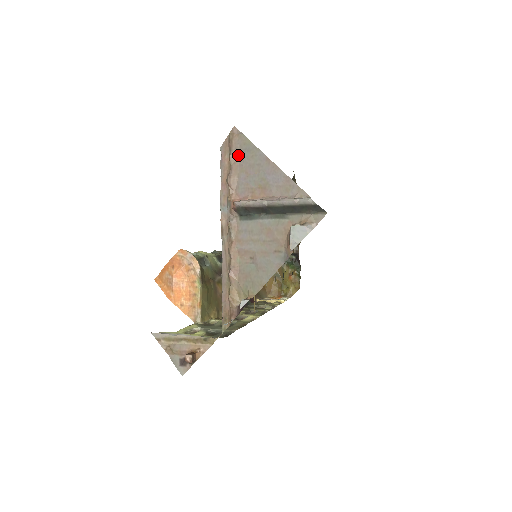
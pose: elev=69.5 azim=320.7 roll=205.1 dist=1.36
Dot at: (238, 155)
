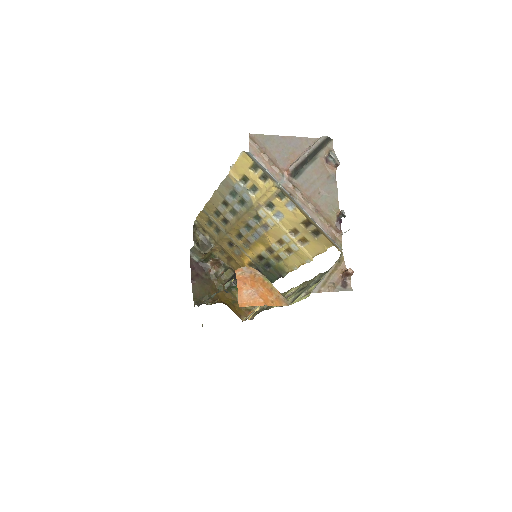
Dot at: (265, 147)
